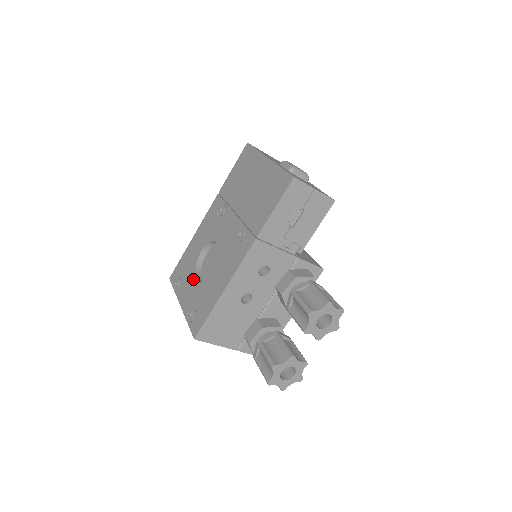
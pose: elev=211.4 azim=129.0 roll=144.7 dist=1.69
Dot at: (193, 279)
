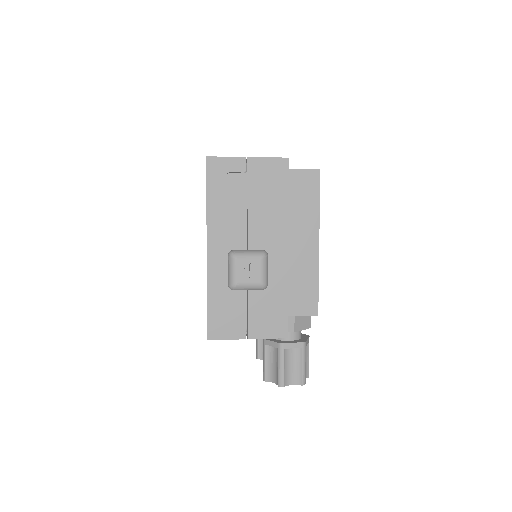
Dot at: occluded
